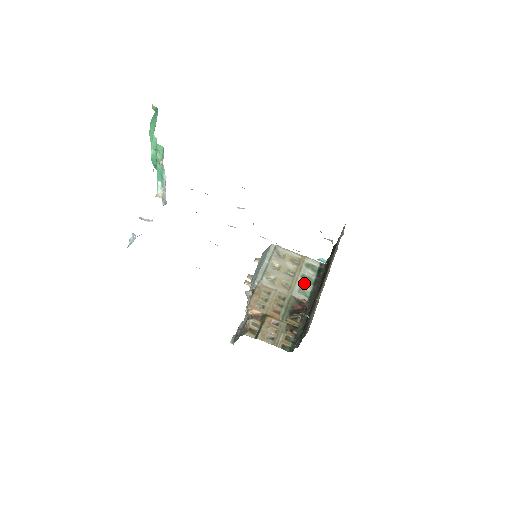
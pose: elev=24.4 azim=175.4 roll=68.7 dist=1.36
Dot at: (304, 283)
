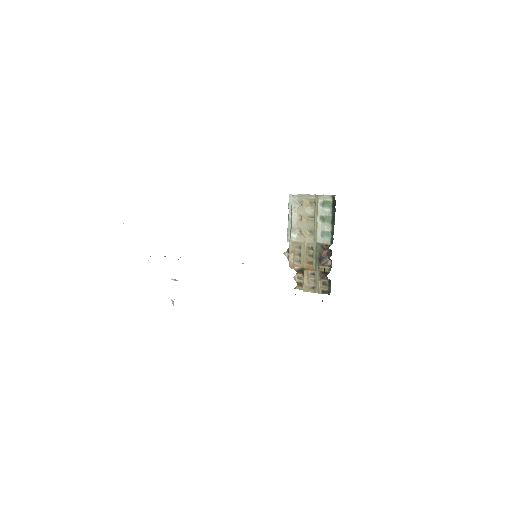
Dot at: (324, 225)
